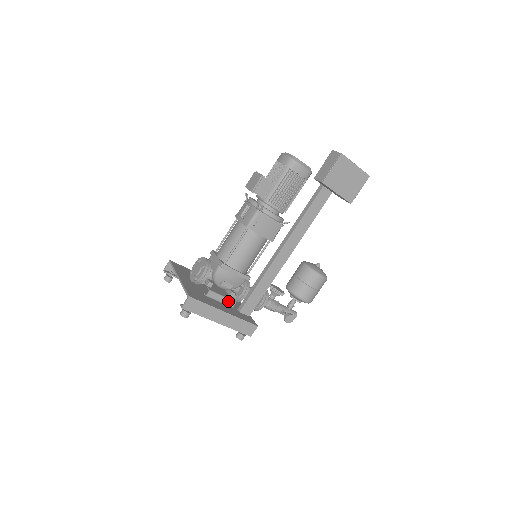
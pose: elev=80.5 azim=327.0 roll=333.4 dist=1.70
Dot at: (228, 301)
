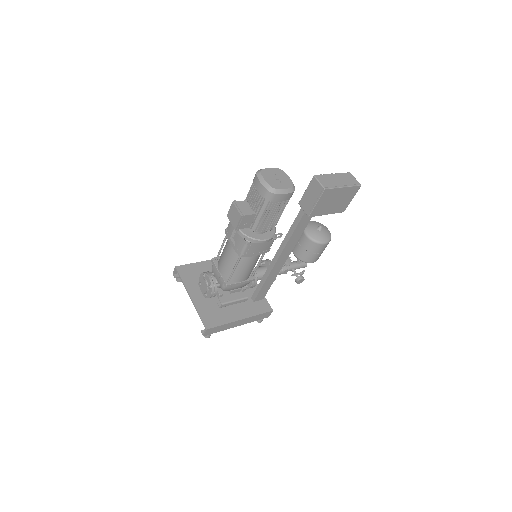
Dot at: (241, 301)
